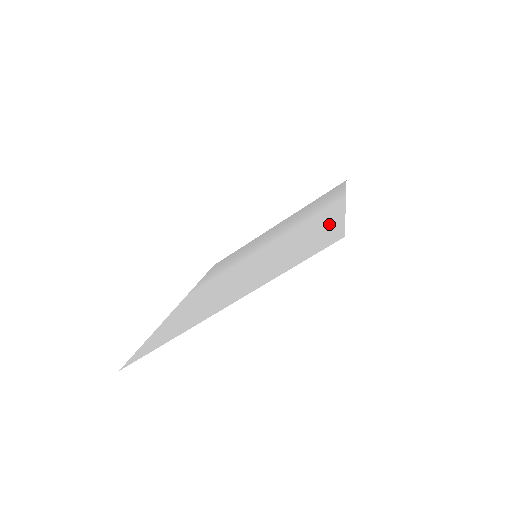
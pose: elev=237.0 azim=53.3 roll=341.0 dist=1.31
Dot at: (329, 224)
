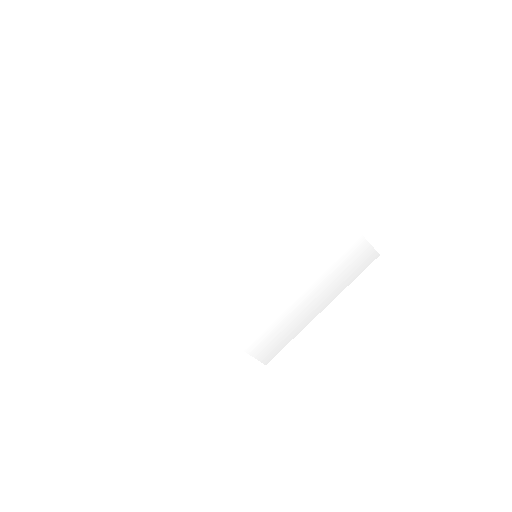
Dot at: (275, 160)
